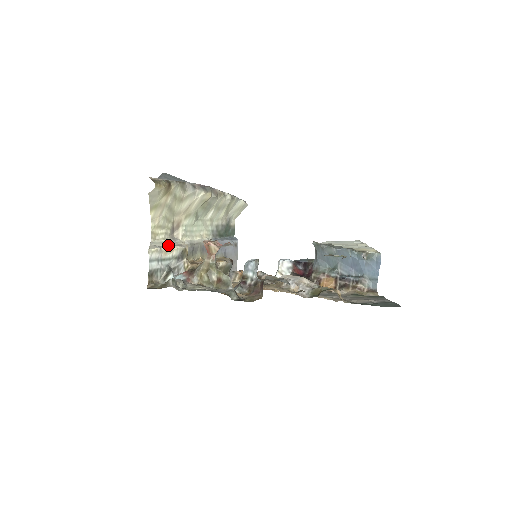
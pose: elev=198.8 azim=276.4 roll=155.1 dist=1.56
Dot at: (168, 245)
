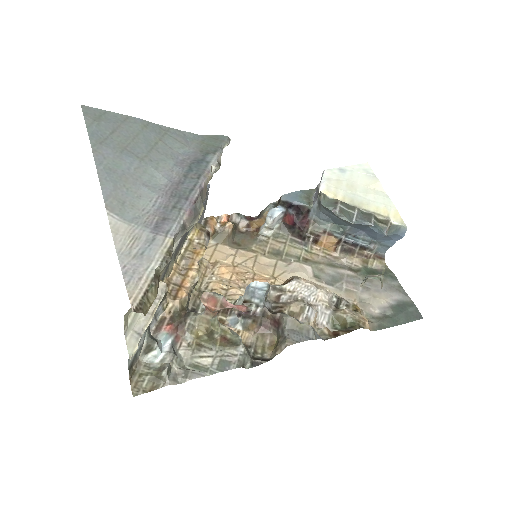
Dot at: occluded
